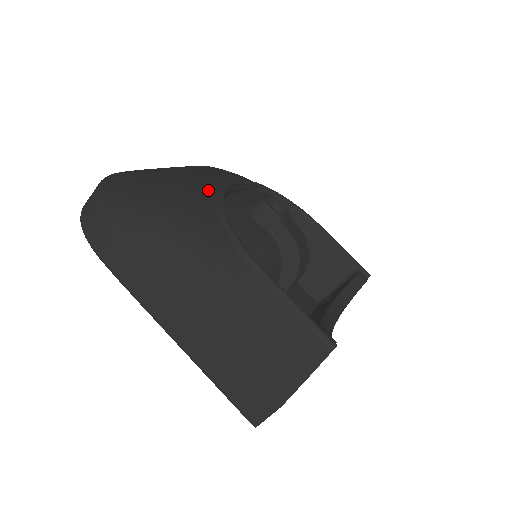
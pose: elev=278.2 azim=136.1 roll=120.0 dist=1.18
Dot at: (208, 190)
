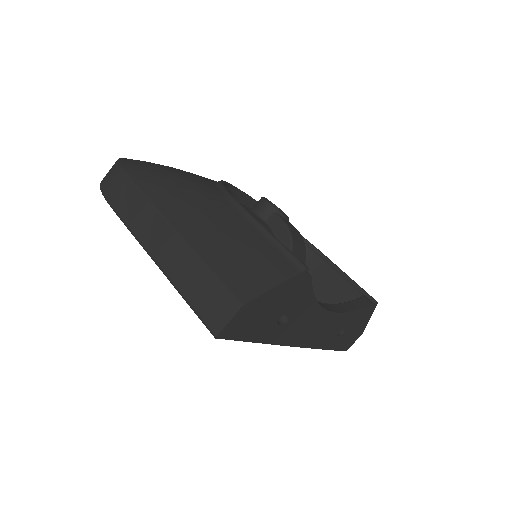
Dot at: occluded
